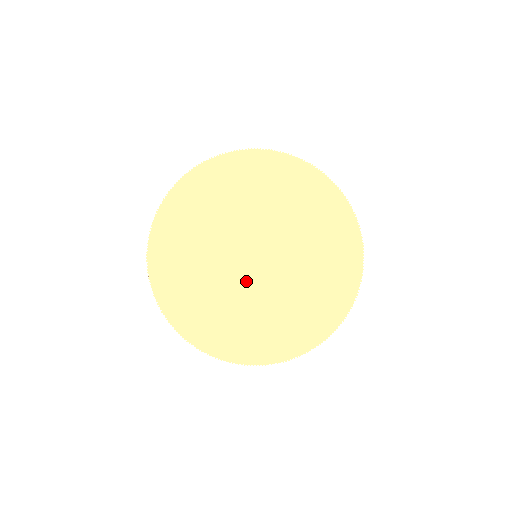
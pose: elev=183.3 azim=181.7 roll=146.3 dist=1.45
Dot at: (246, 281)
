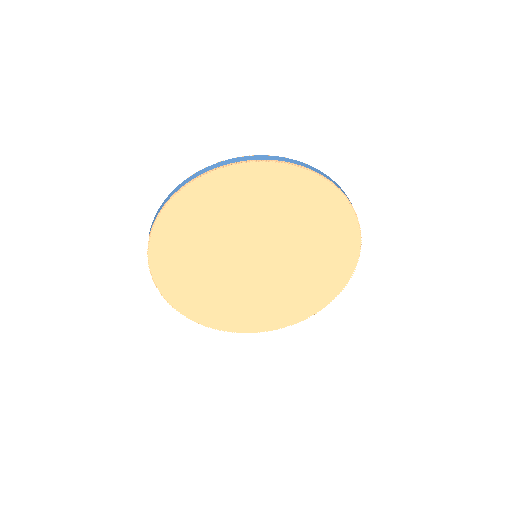
Dot at: (234, 272)
